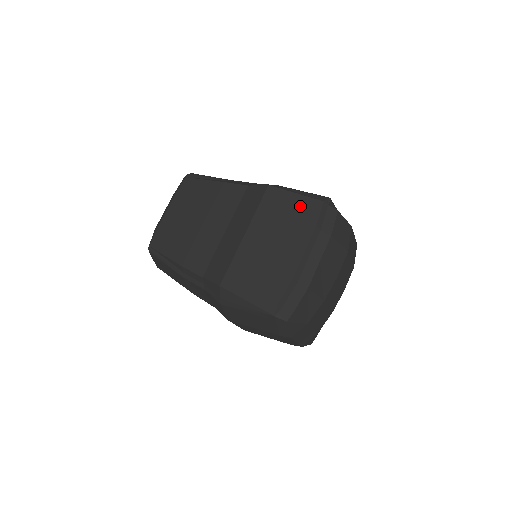
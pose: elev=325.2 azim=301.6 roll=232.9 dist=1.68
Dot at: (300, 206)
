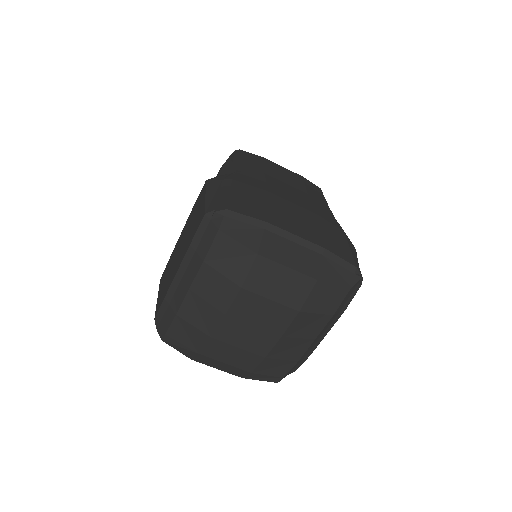
Dot at: (198, 214)
